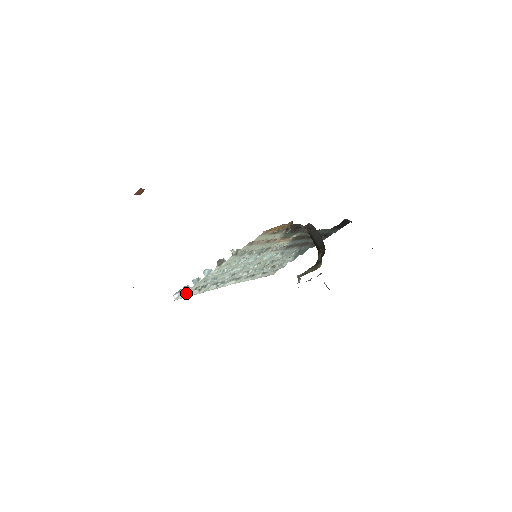
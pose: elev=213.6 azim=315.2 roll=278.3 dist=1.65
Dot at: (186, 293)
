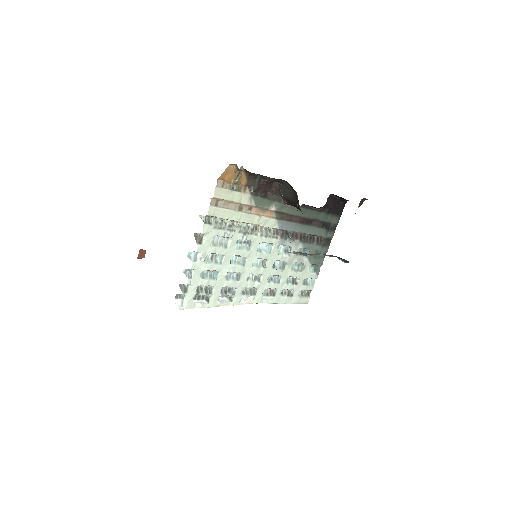
Dot at: (189, 298)
